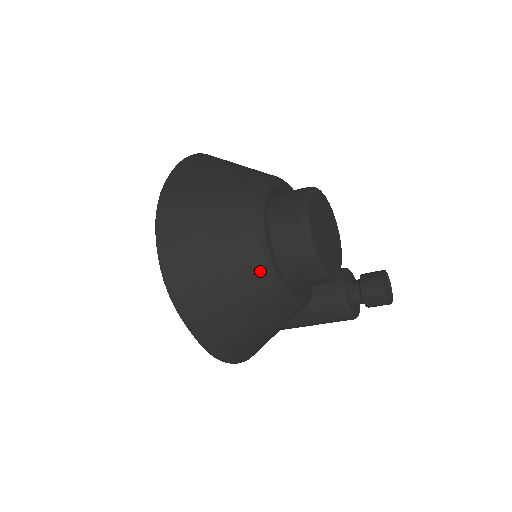
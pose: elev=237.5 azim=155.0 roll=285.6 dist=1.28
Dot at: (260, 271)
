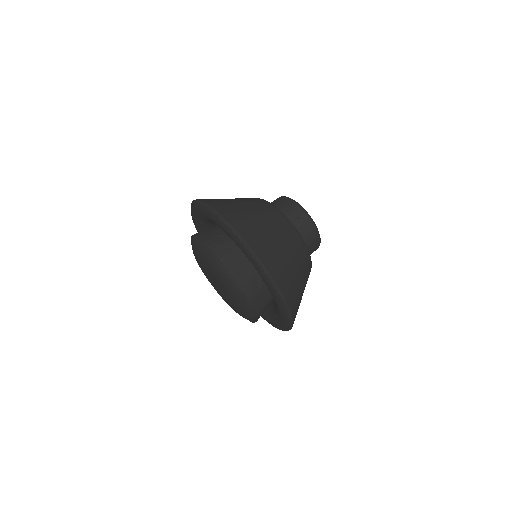
Dot at: occluded
